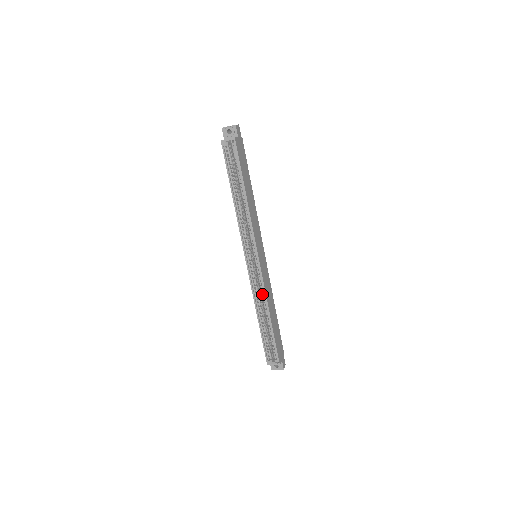
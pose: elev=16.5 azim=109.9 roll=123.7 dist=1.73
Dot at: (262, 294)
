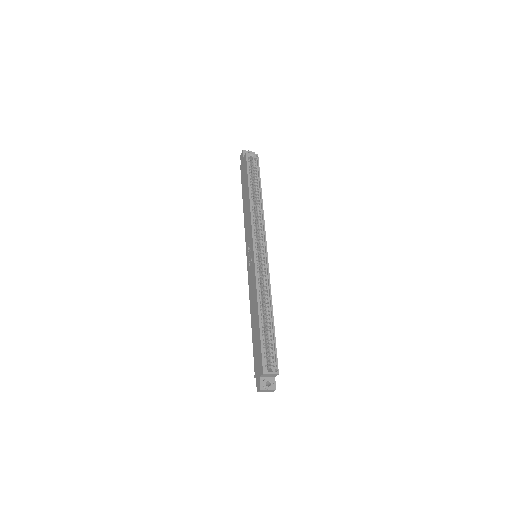
Dot at: (265, 287)
